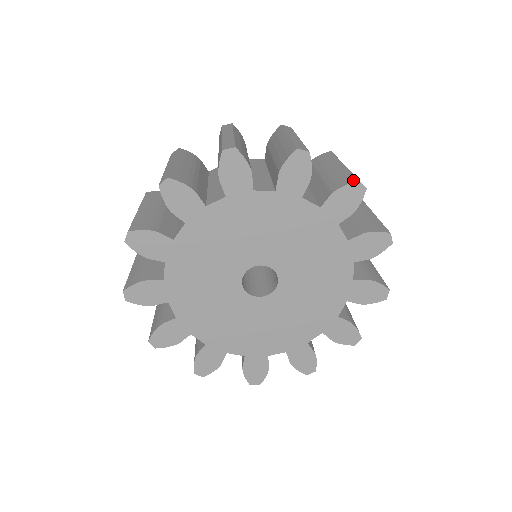
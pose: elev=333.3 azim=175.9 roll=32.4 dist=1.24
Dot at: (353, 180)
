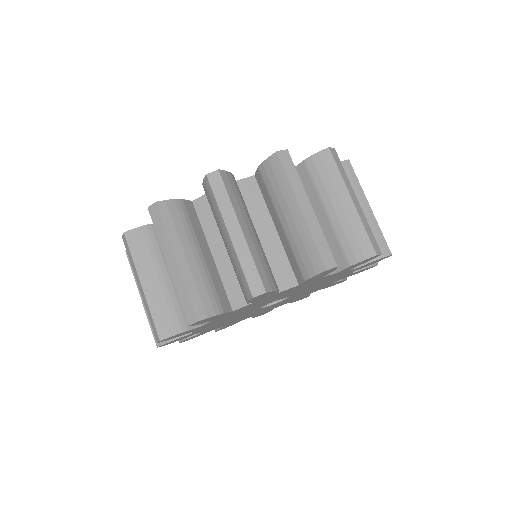
Dot at: (376, 262)
